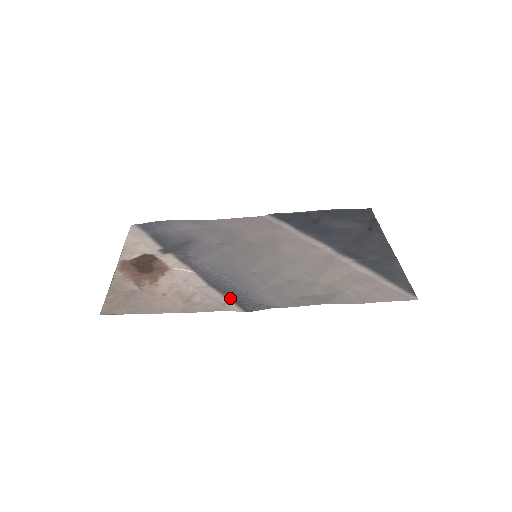
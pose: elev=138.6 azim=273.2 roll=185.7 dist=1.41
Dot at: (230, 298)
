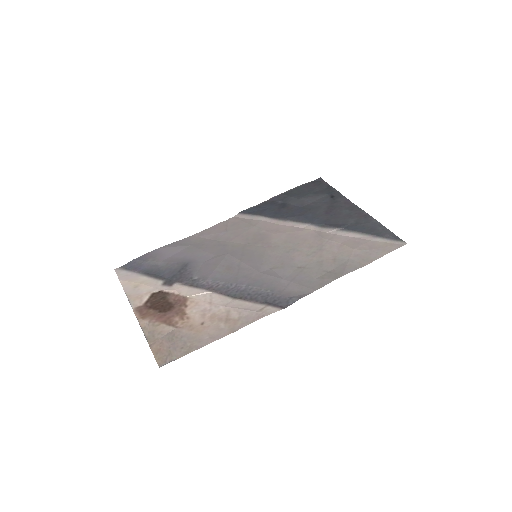
Dot at: (261, 302)
